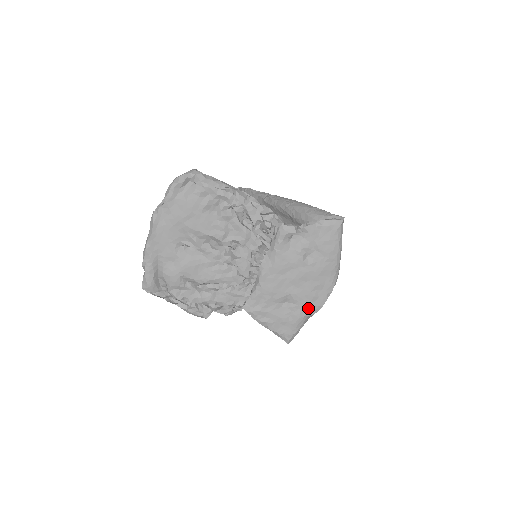
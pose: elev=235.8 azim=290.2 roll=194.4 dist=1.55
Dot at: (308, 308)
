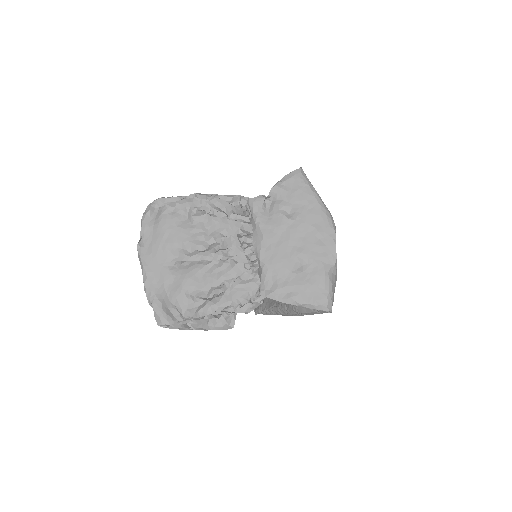
Dot at: (323, 261)
